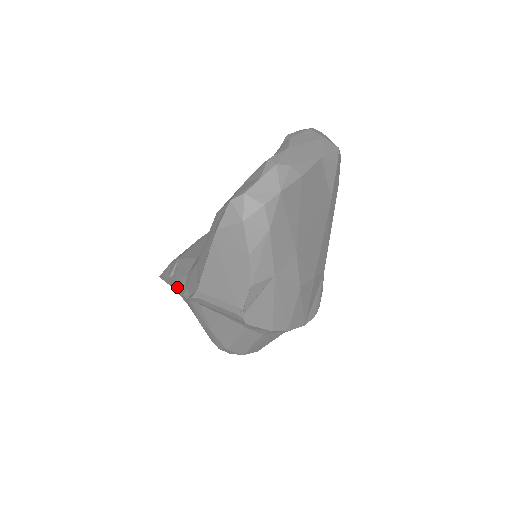
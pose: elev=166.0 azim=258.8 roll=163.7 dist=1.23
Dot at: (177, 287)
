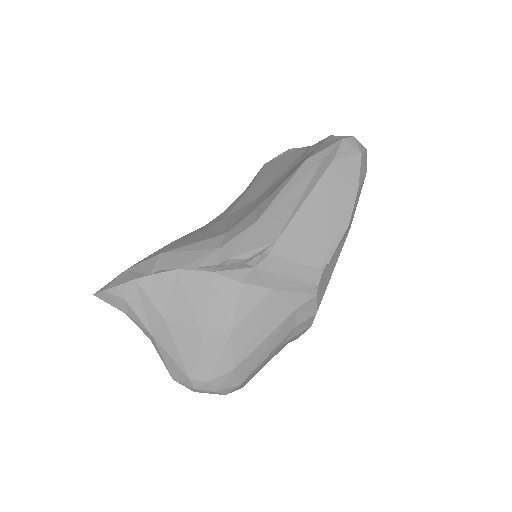
Dot at: (167, 285)
